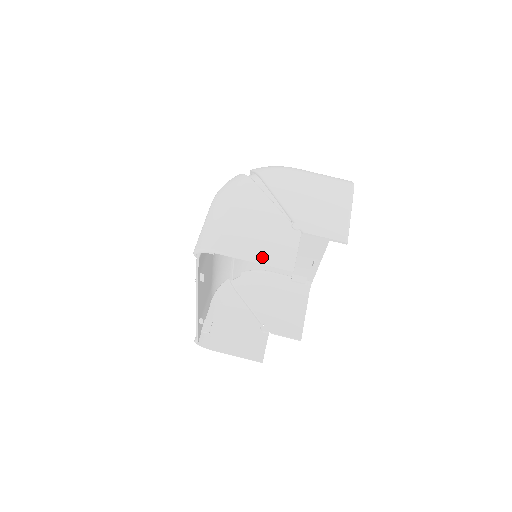
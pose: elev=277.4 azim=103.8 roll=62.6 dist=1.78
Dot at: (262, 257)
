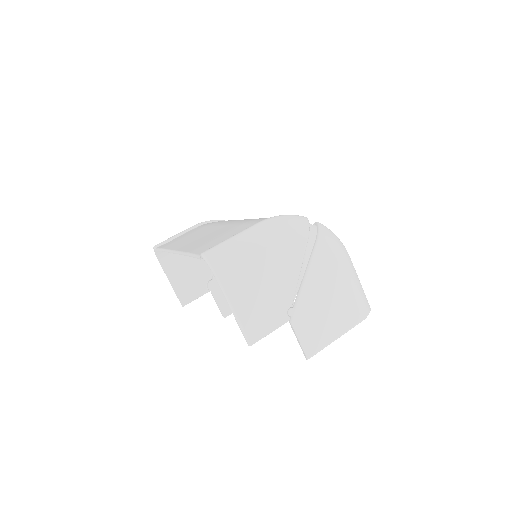
Dot at: (241, 314)
